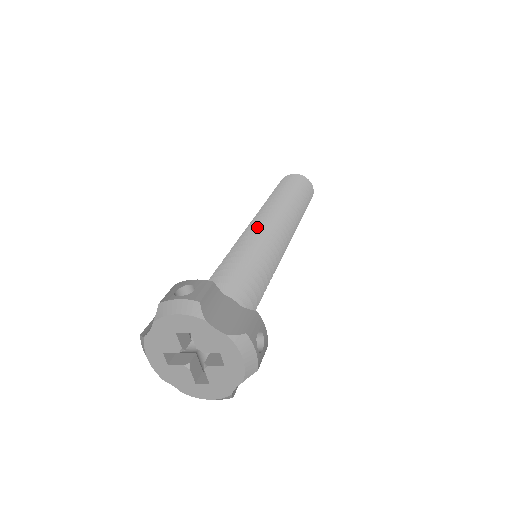
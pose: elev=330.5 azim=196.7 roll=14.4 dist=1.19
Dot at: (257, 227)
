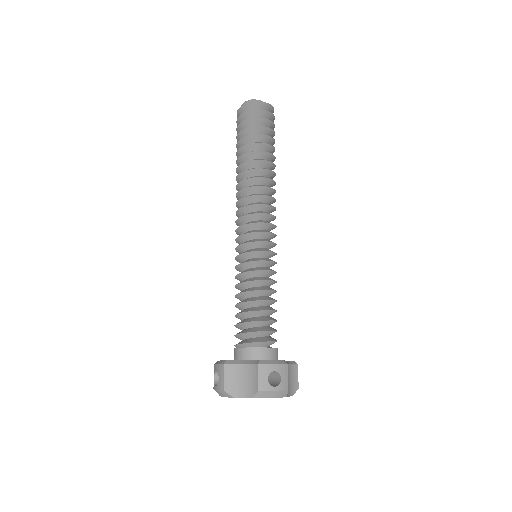
Dot at: (238, 238)
